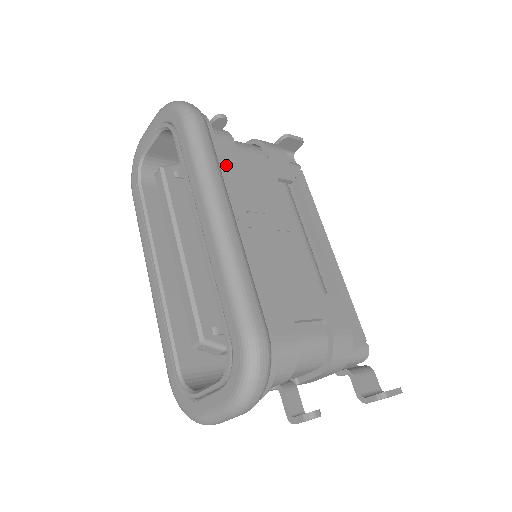
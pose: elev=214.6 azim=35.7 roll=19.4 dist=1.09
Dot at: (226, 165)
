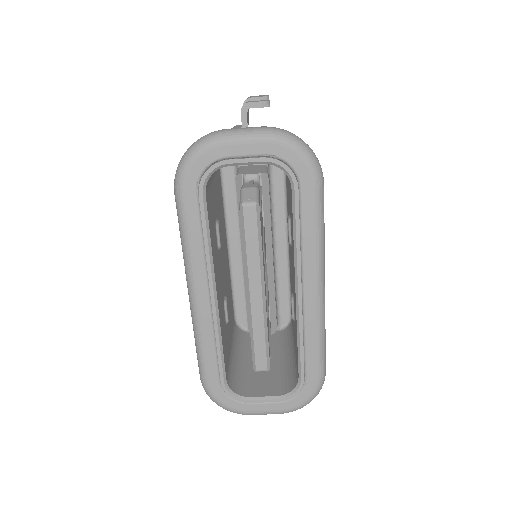
Dot at: occluded
